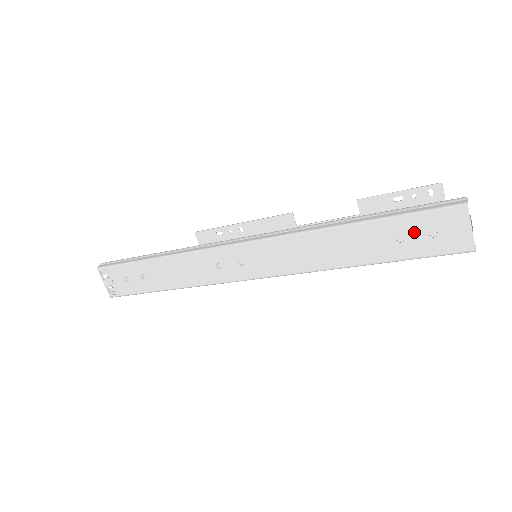
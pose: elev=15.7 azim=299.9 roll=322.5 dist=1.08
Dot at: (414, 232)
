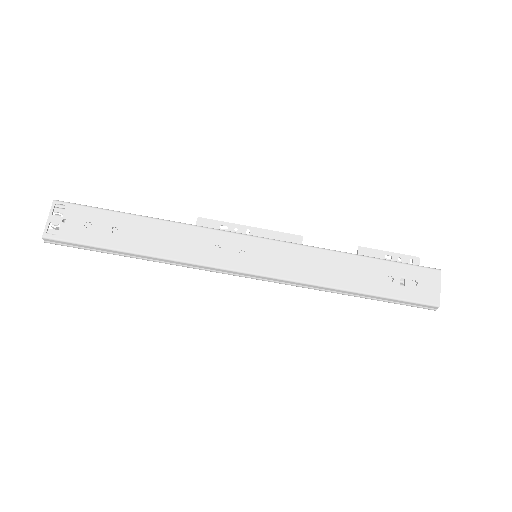
Dot at: (401, 278)
